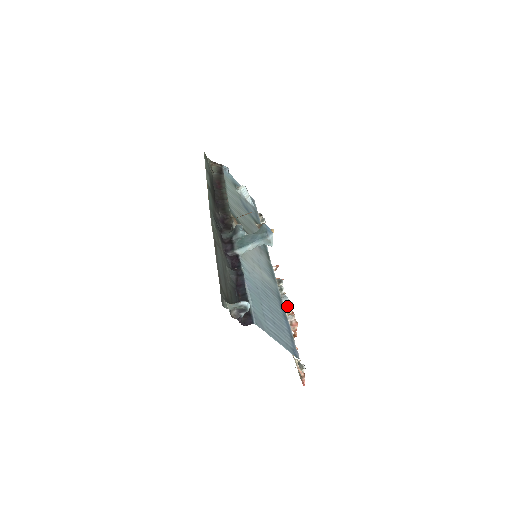
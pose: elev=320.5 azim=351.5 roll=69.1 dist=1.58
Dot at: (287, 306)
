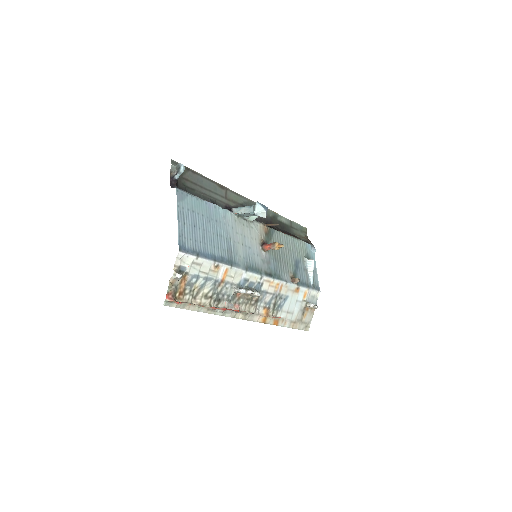
Dot at: (243, 311)
